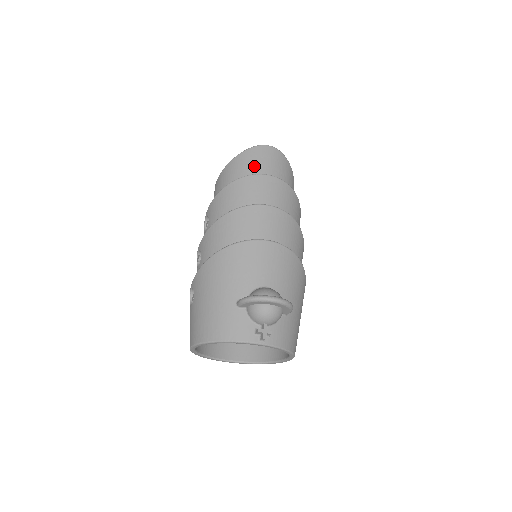
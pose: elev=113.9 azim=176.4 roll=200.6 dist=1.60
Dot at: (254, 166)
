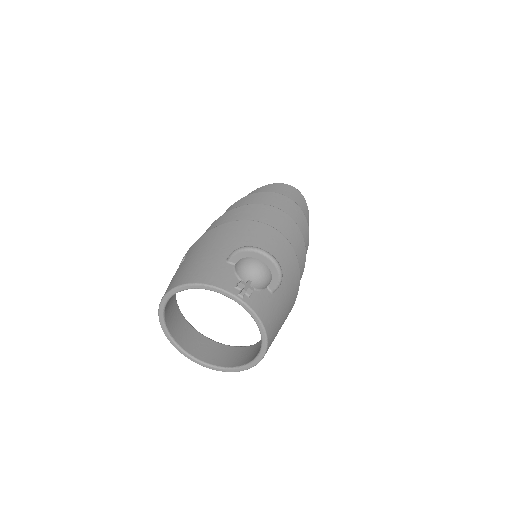
Dot at: occluded
